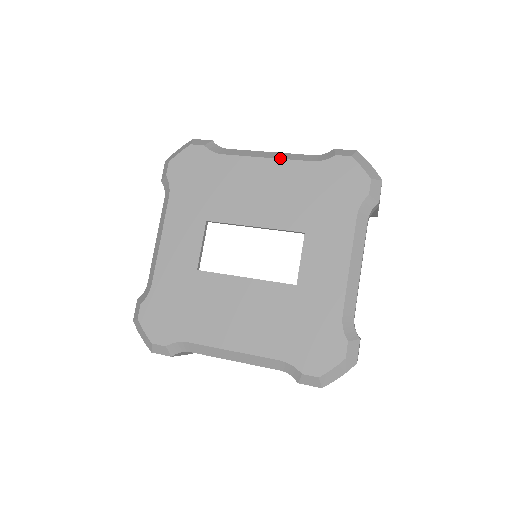
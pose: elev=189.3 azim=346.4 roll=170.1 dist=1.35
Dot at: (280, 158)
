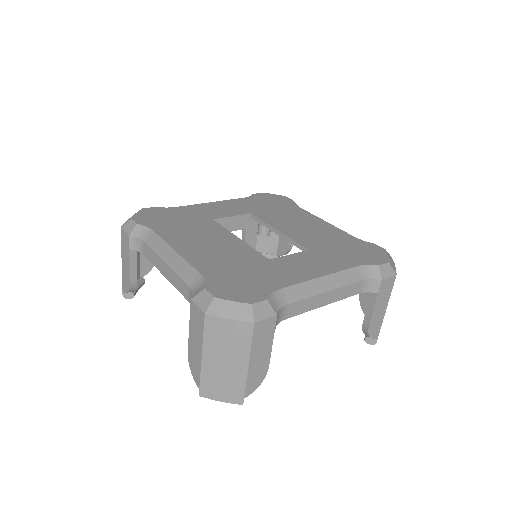
Dot at: (334, 226)
